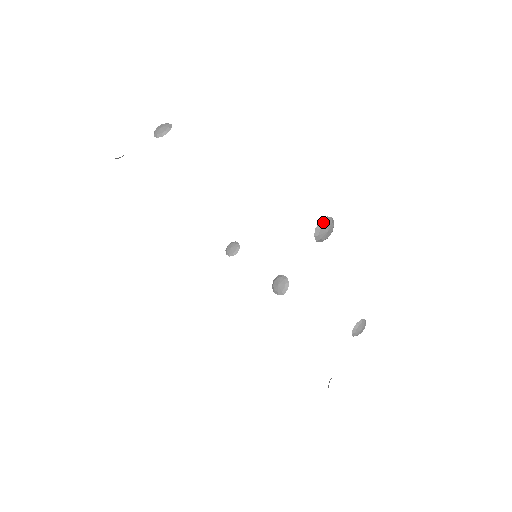
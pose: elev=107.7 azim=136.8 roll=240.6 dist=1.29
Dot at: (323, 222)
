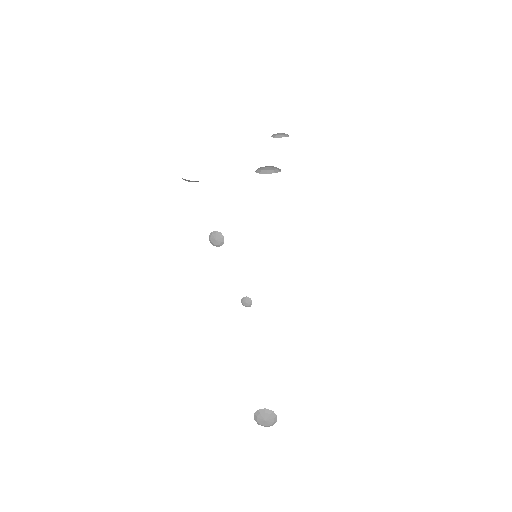
Dot at: occluded
